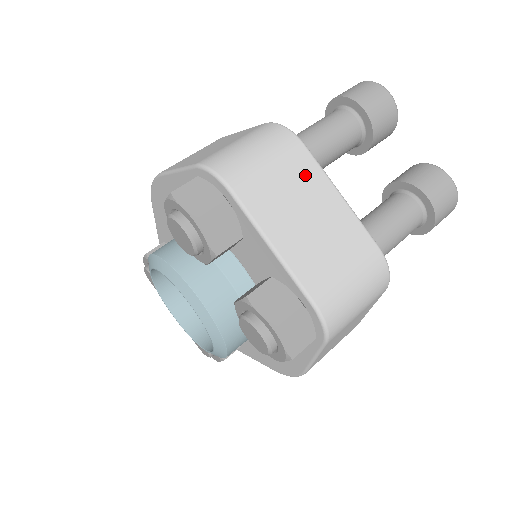
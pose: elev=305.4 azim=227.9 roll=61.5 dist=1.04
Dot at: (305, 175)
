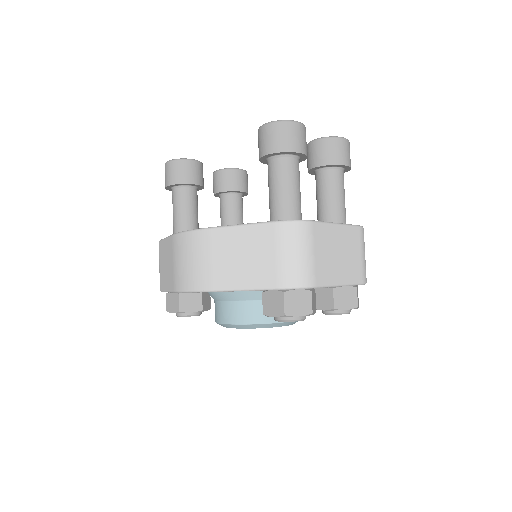
Dot at: (324, 236)
